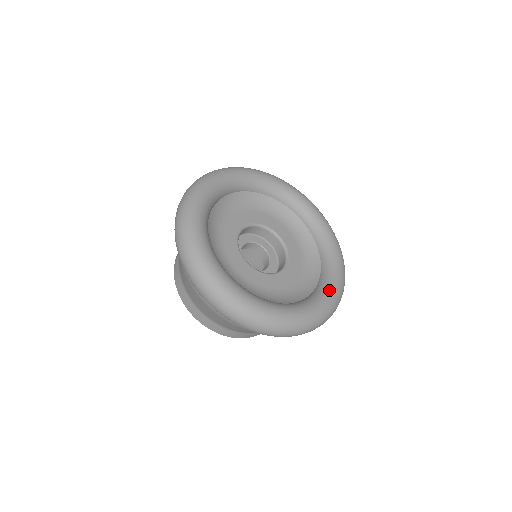
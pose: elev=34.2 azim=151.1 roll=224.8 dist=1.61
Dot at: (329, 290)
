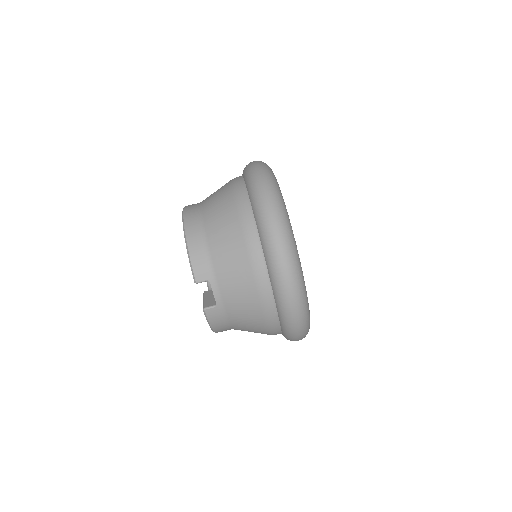
Dot at: occluded
